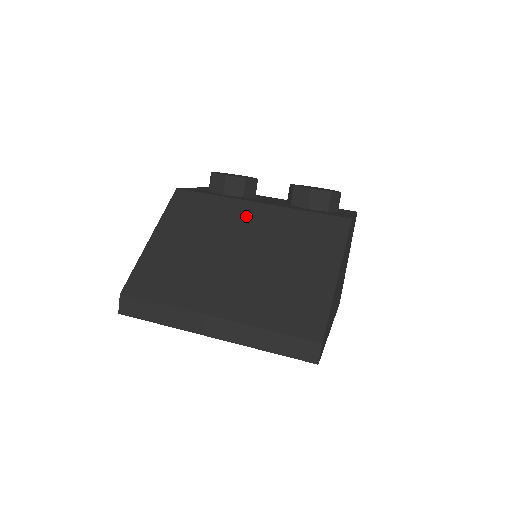
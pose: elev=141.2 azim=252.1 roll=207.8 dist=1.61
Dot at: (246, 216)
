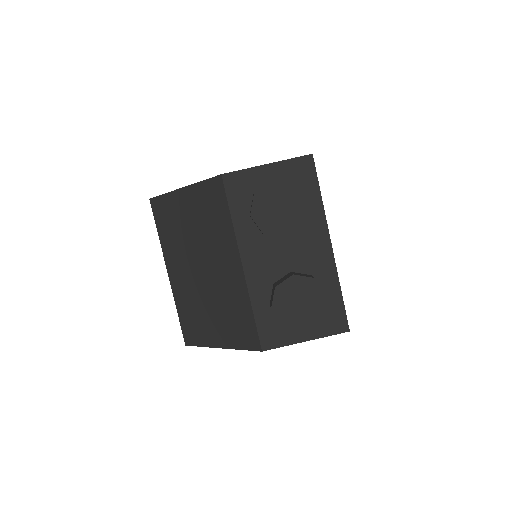
Dot at: (227, 258)
